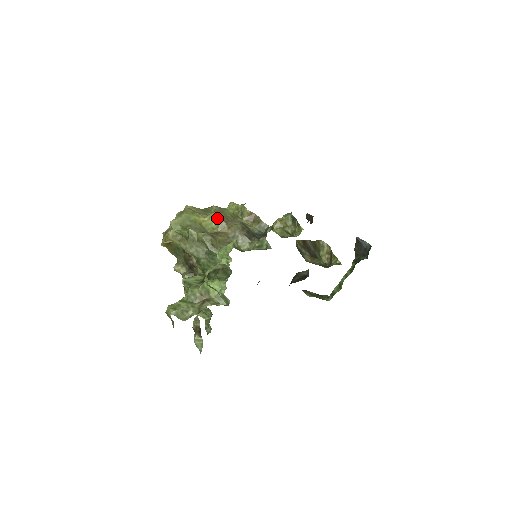
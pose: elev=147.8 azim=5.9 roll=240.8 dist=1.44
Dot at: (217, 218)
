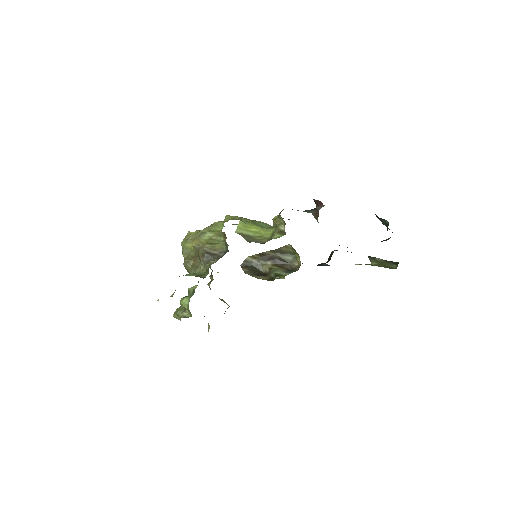
Dot at: (193, 246)
